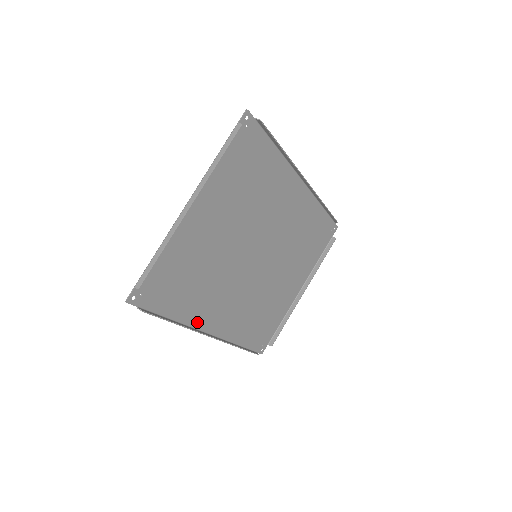
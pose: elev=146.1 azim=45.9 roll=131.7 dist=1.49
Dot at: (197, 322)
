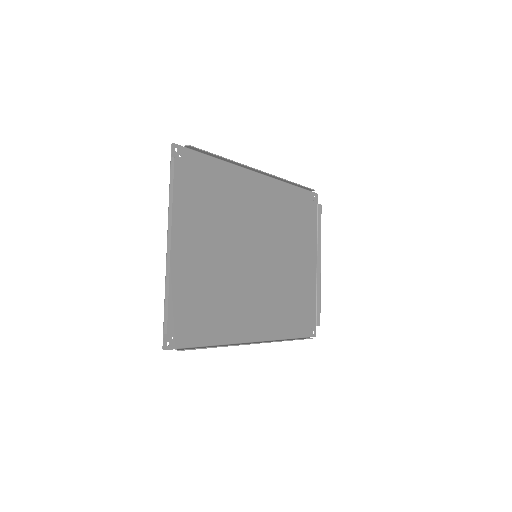
Dot at: (237, 337)
